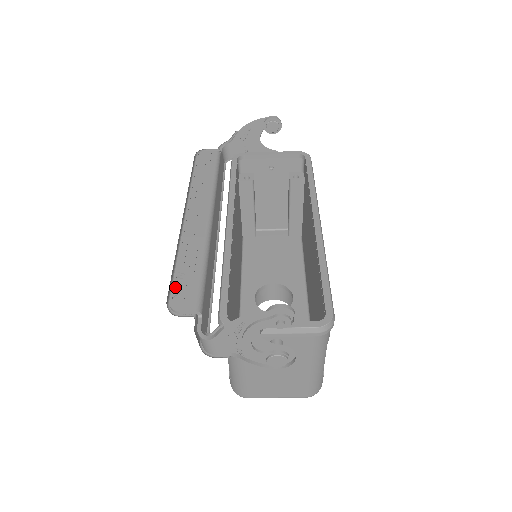
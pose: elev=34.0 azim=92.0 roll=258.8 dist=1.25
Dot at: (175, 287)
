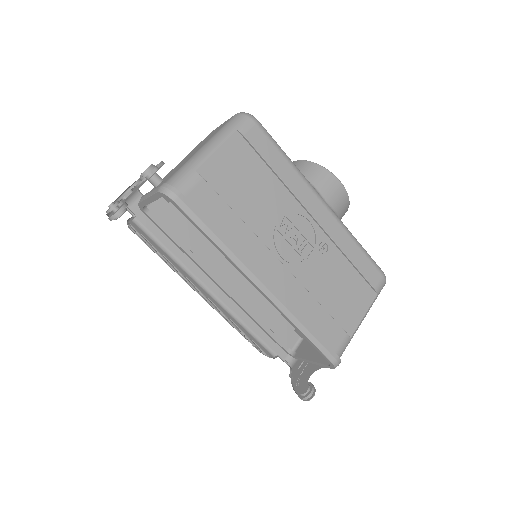
Dot at: occluded
